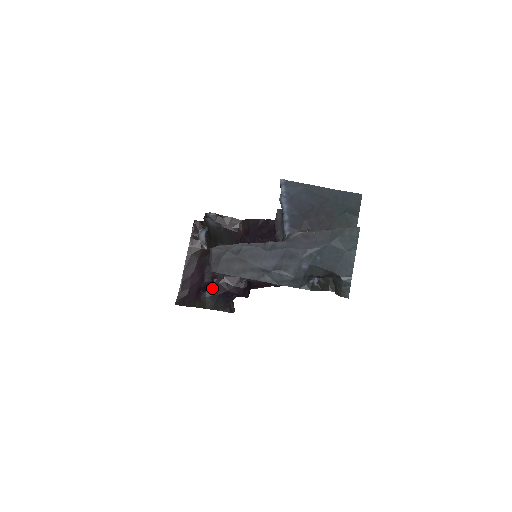
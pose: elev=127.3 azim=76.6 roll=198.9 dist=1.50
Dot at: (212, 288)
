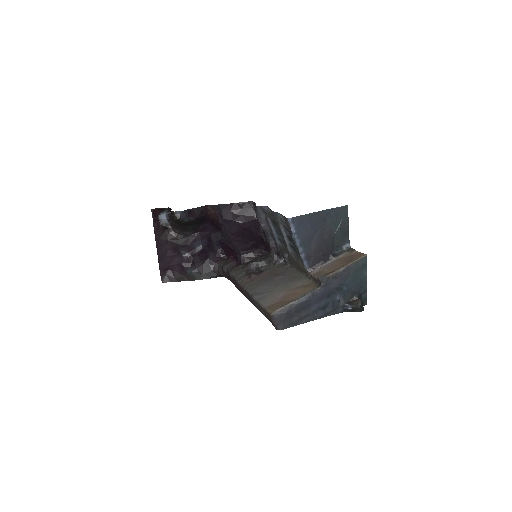
Dot at: (194, 262)
